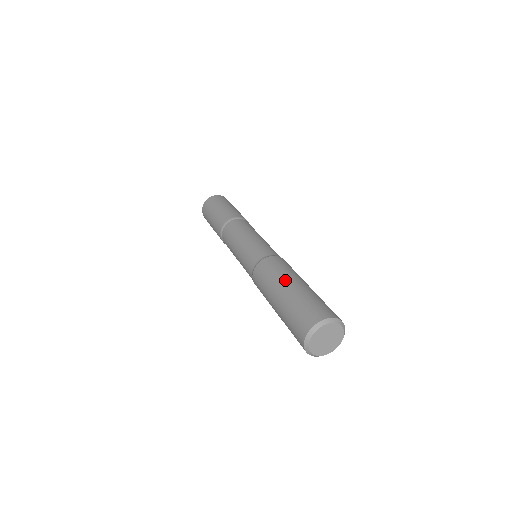
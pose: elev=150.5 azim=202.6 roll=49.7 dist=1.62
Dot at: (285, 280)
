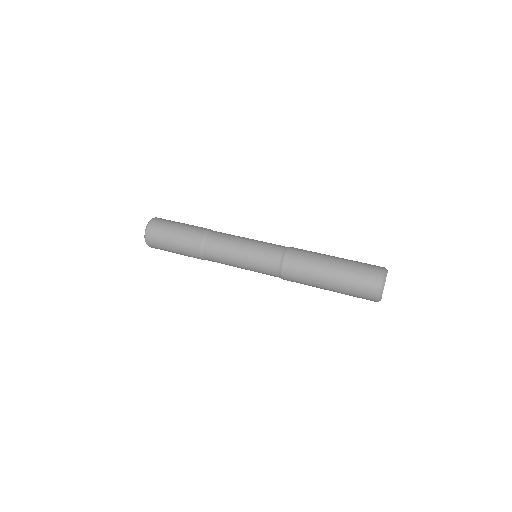
Dot at: (323, 267)
